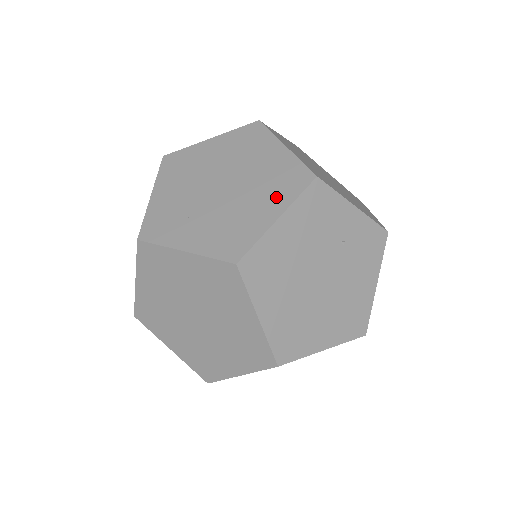
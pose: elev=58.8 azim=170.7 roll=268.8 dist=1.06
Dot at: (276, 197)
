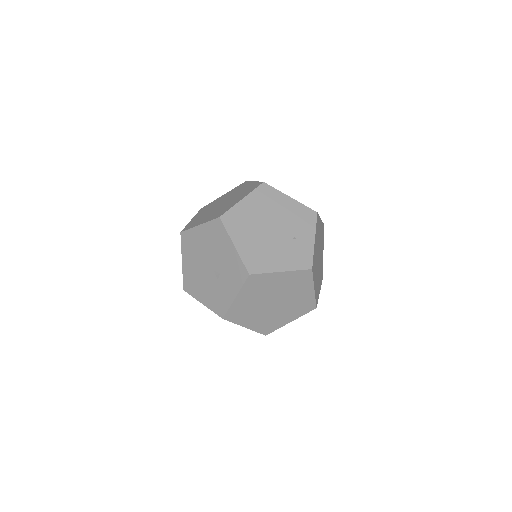
Dot at: occluded
